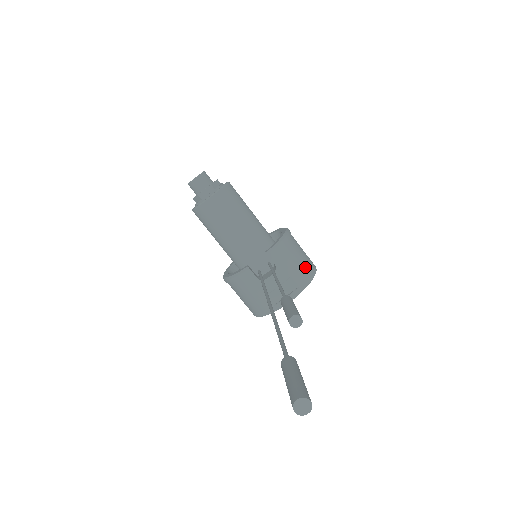
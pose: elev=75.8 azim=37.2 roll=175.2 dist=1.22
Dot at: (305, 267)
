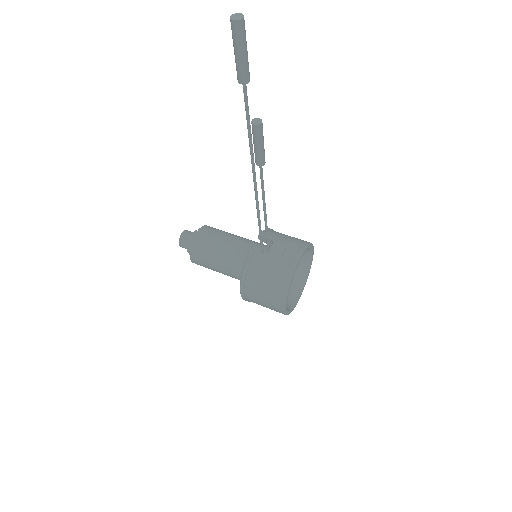
Dot at: (299, 239)
